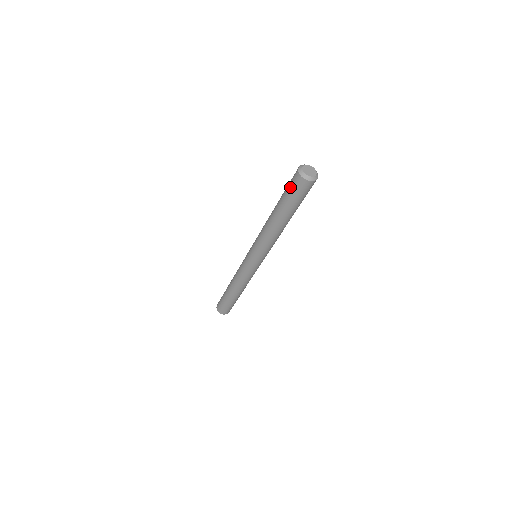
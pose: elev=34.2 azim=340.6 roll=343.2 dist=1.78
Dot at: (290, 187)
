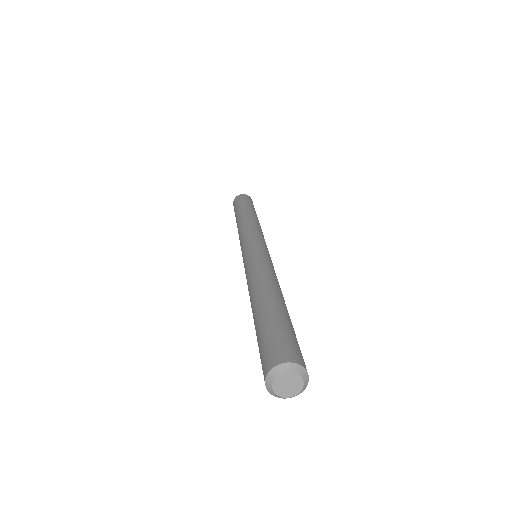
Dot at: occluded
